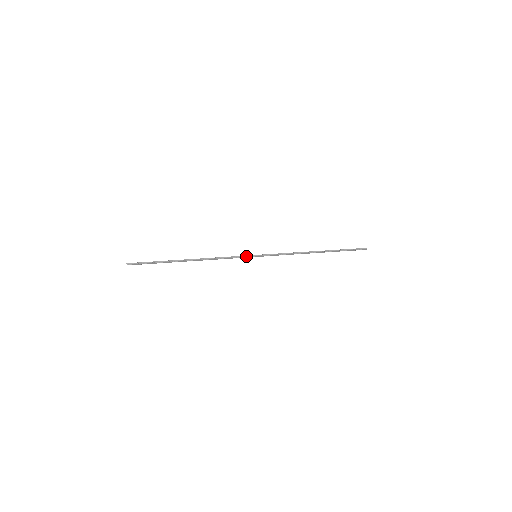
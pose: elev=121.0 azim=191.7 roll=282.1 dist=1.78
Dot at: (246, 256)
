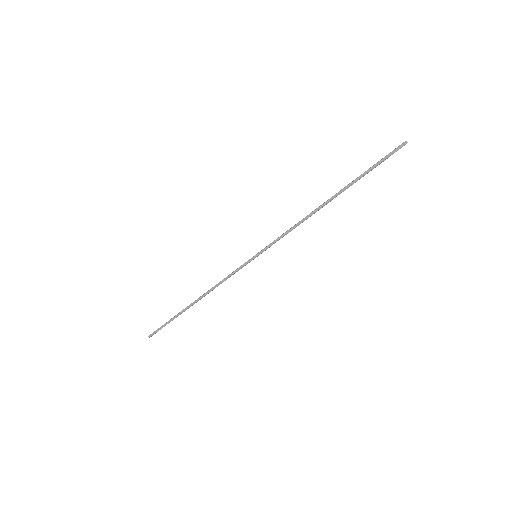
Dot at: (245, 263)
